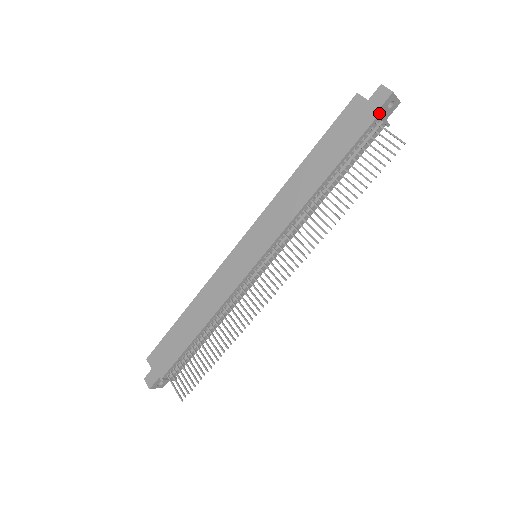
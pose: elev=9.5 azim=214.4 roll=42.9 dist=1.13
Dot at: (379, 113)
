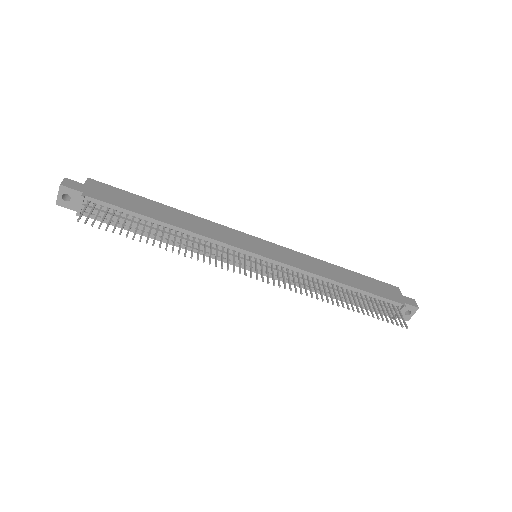
Dot at: (405, 304)
